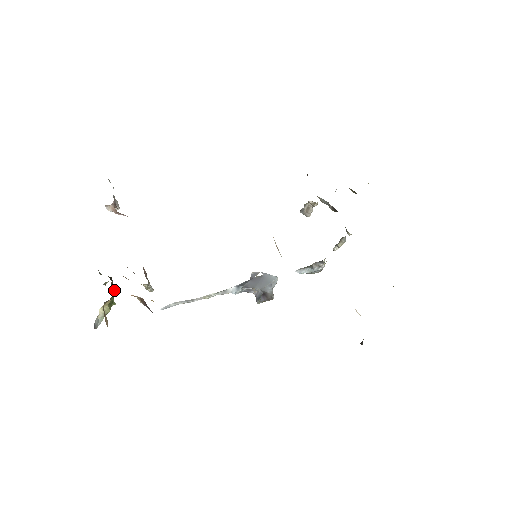
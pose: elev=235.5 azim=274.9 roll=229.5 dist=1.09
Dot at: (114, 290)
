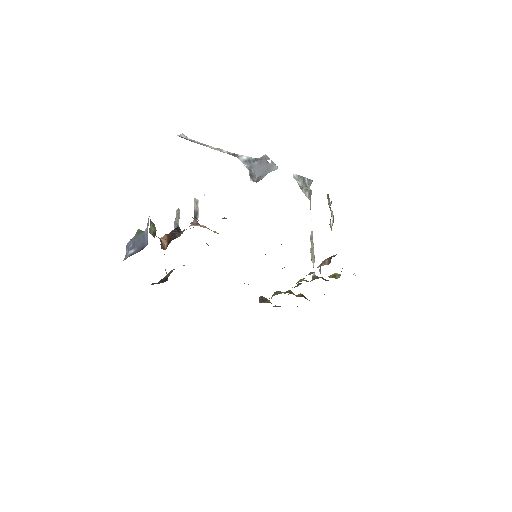
Dot at: occluded
